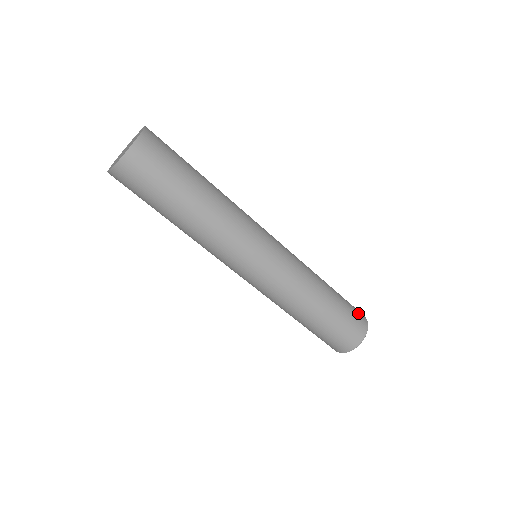
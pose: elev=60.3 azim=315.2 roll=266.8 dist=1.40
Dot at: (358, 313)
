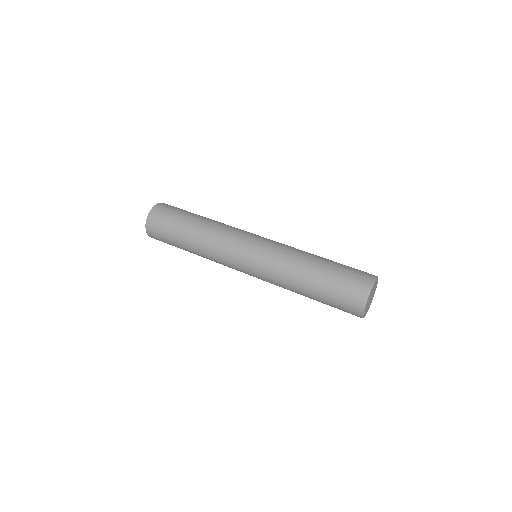
Dot at: (362, 271)
